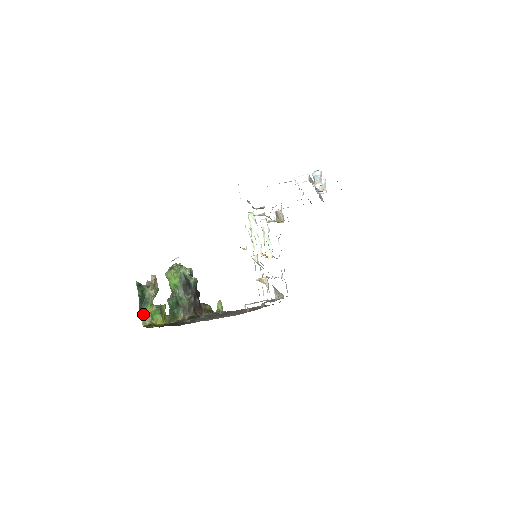
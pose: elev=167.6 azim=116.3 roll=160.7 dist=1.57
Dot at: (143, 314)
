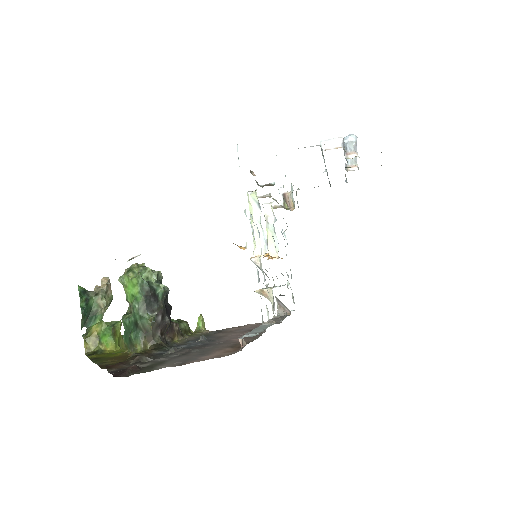
Dot at: (86, 335)
